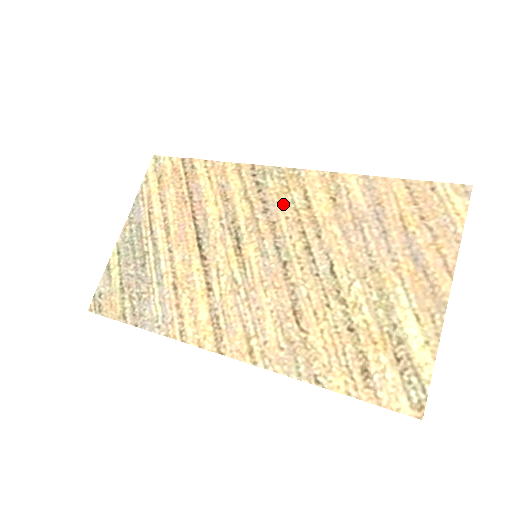
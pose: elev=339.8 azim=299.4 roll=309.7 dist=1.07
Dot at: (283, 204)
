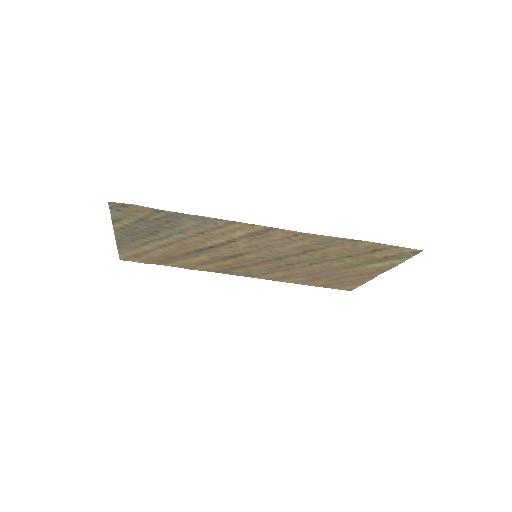
Dot at: (254, 269)
